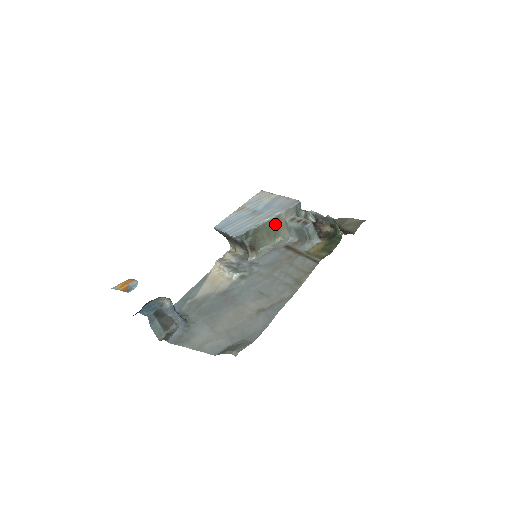
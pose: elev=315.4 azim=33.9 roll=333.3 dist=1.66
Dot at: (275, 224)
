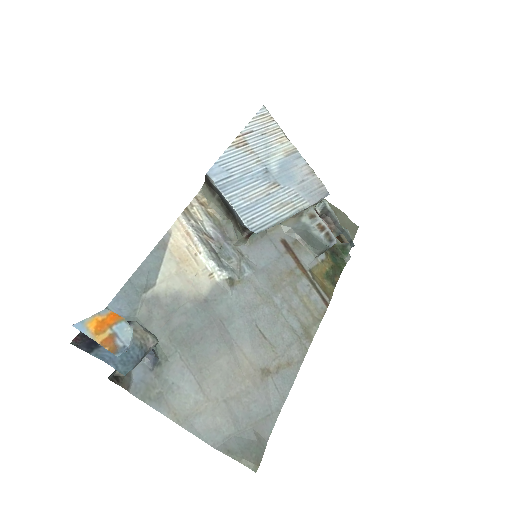
Dot at: occluded
